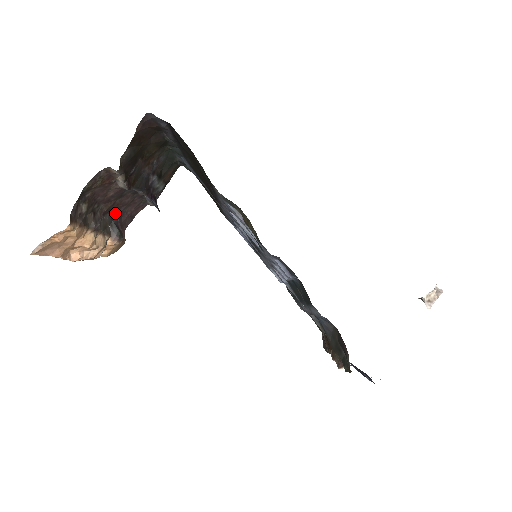
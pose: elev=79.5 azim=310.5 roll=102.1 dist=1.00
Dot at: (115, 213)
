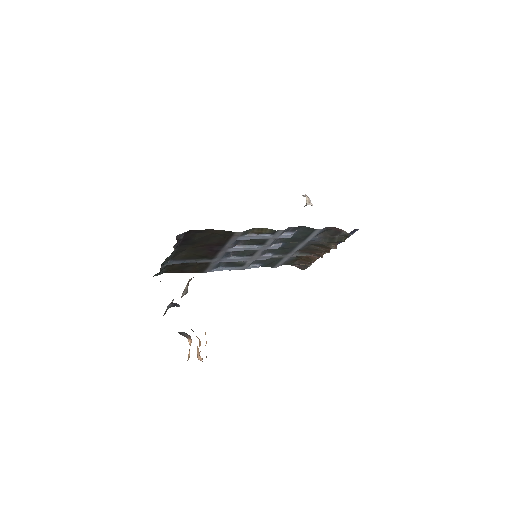
Dot at: occluded
